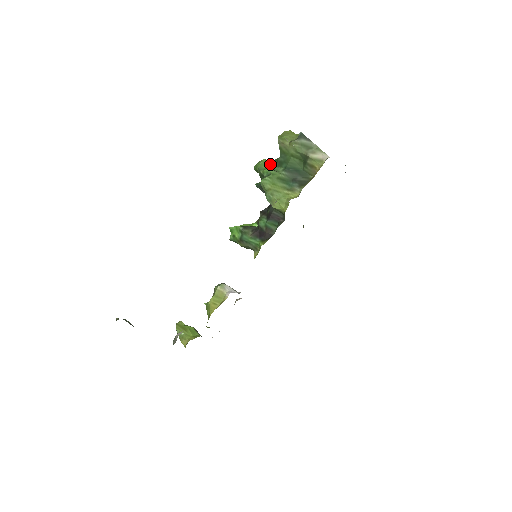
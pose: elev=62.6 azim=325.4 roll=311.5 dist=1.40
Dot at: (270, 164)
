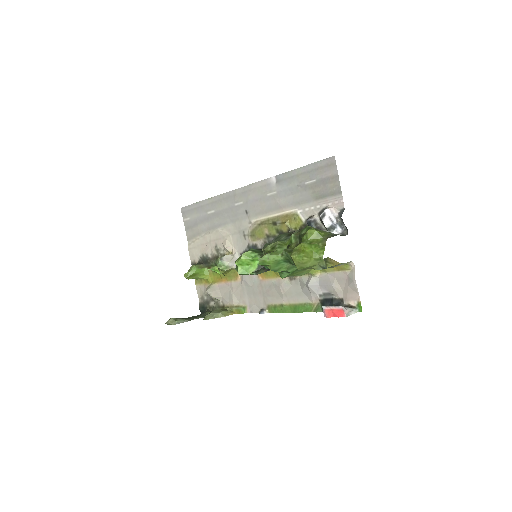
Dot at: (282, 264)
